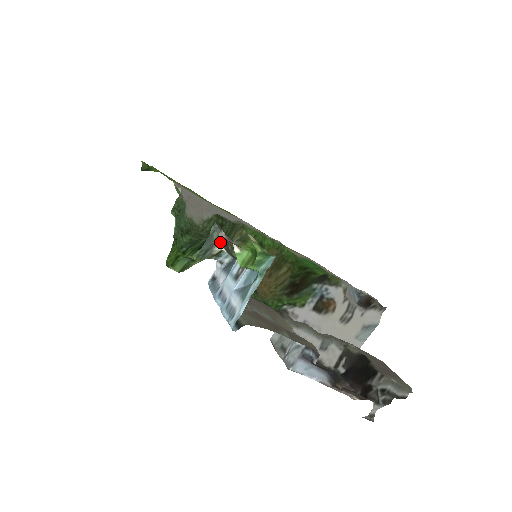
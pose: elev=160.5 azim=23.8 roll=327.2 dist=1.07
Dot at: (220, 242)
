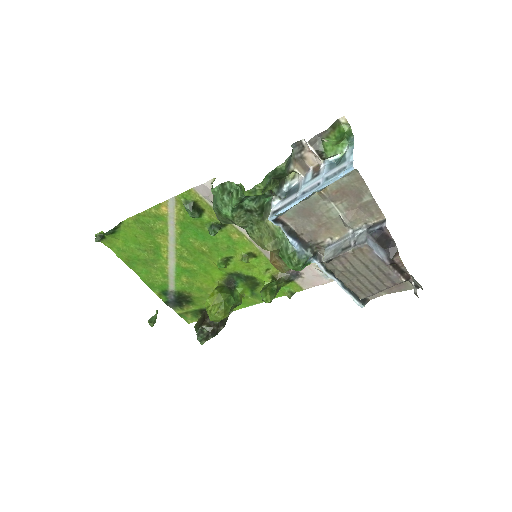
Dot at: (310, 141)
